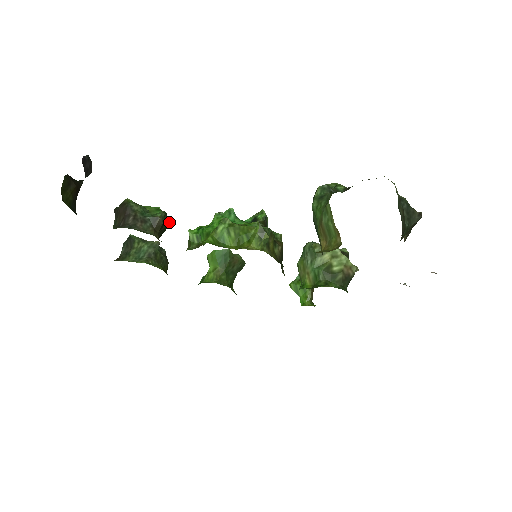
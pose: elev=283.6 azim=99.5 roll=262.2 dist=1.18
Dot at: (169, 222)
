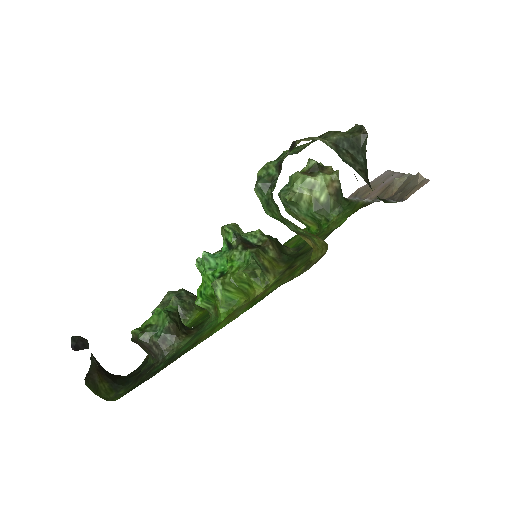
Dot at: (175, 309)
